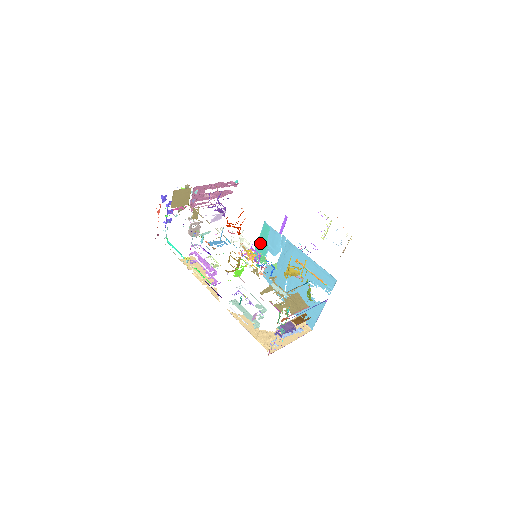
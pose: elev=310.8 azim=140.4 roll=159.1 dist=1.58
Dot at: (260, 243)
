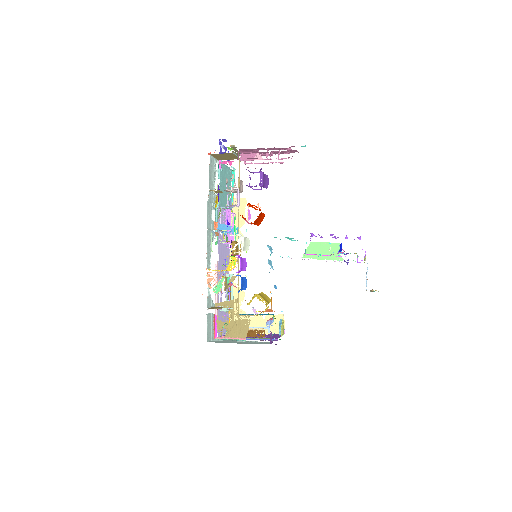
Dot at: occluded
